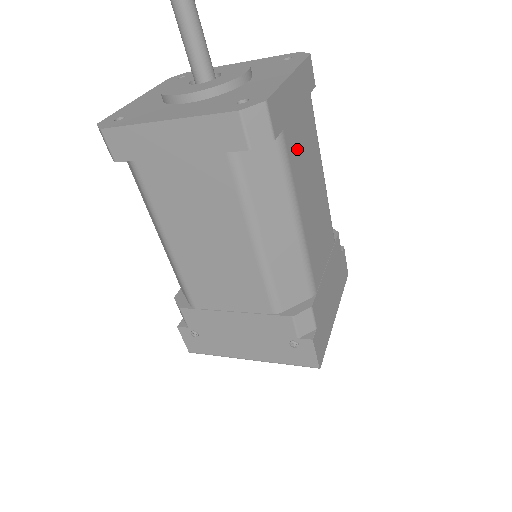
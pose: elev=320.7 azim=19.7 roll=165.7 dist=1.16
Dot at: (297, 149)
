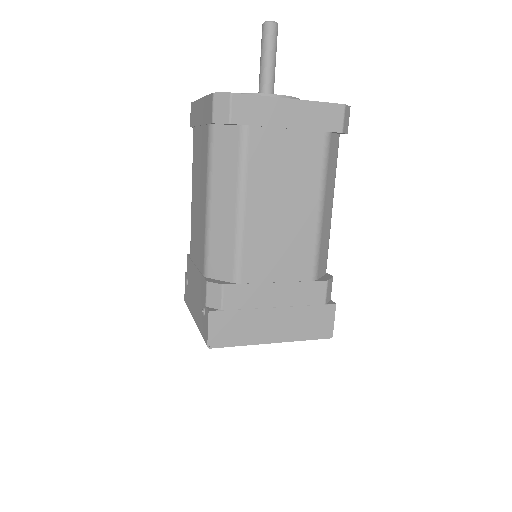
Dot at: (270, 154)
